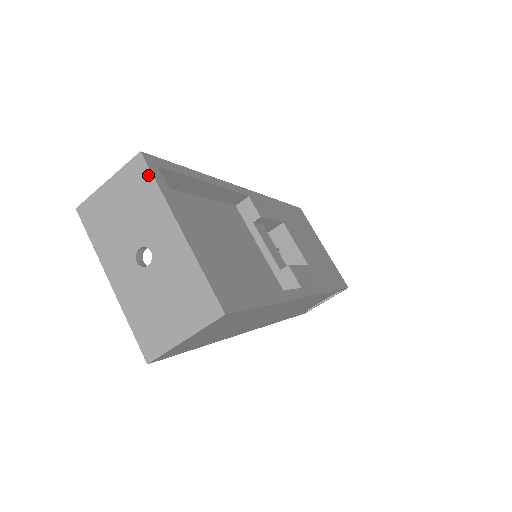
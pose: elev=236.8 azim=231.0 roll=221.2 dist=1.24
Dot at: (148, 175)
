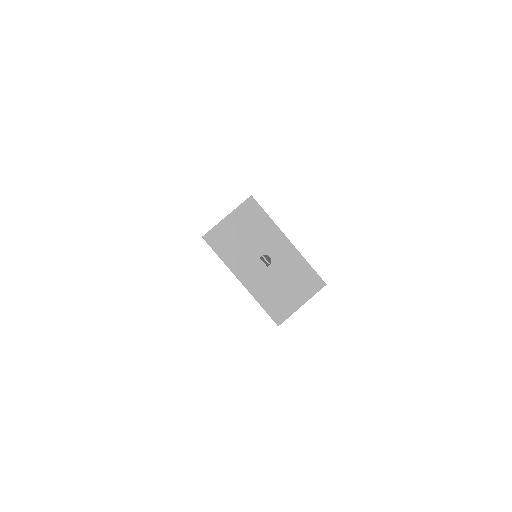
Dot at: (260, 210)
